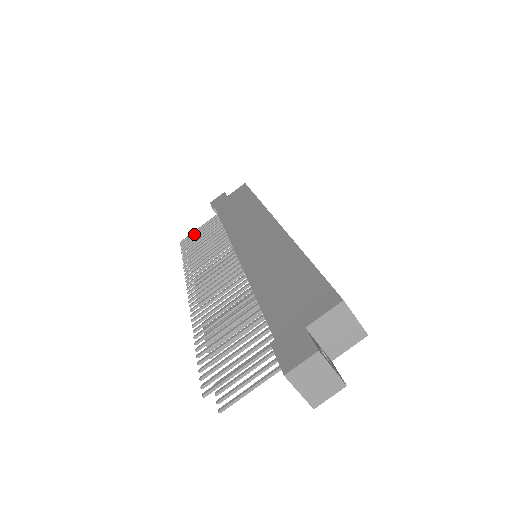
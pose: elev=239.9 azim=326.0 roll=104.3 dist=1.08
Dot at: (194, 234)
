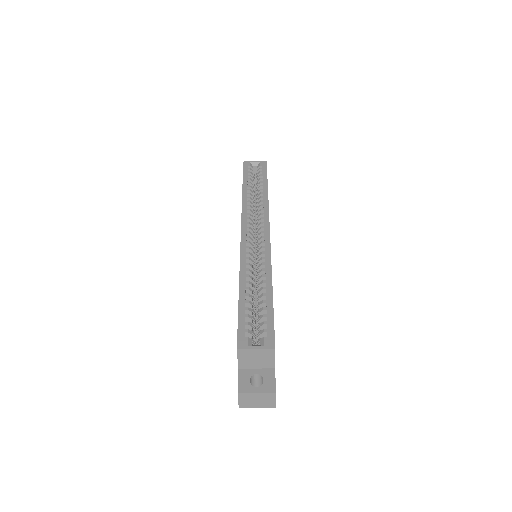
Dot at: occluded
